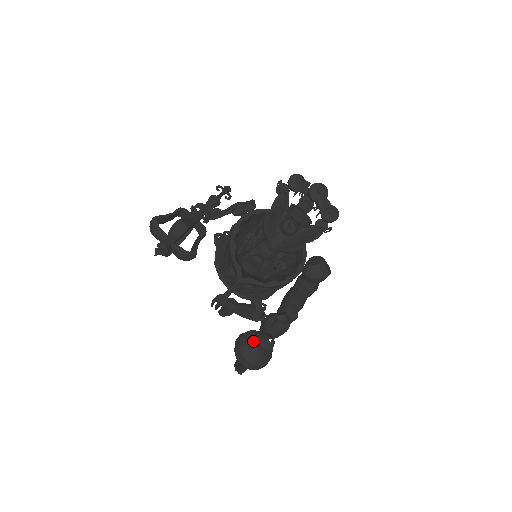
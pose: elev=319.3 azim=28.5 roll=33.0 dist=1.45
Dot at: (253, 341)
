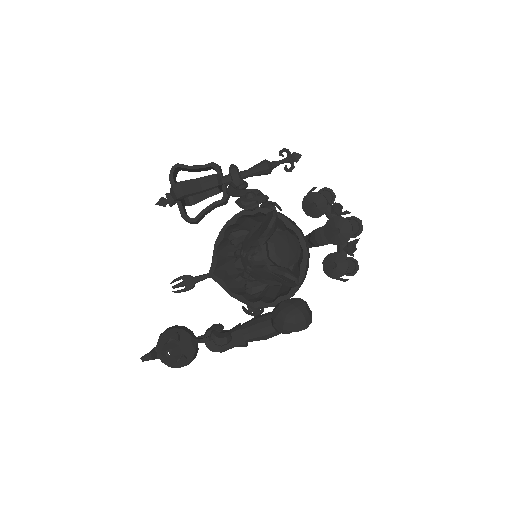
Dot at: (169, 342)
